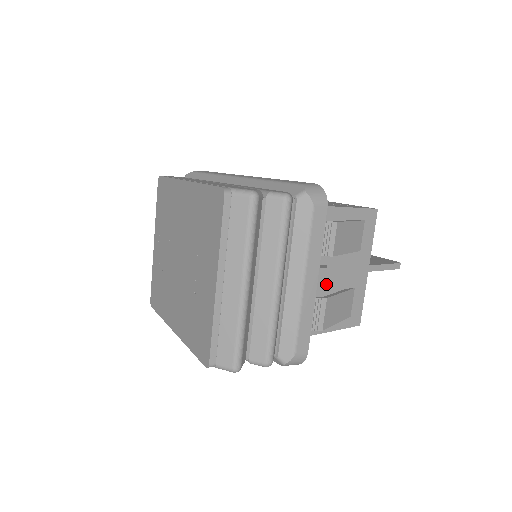
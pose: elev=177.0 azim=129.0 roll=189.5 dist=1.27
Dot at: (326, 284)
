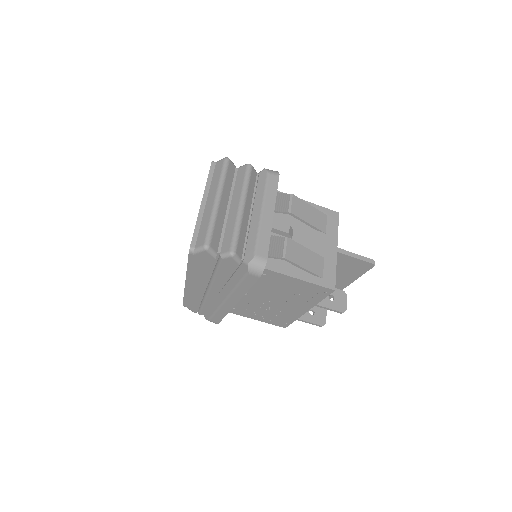
Dot at: occluded
